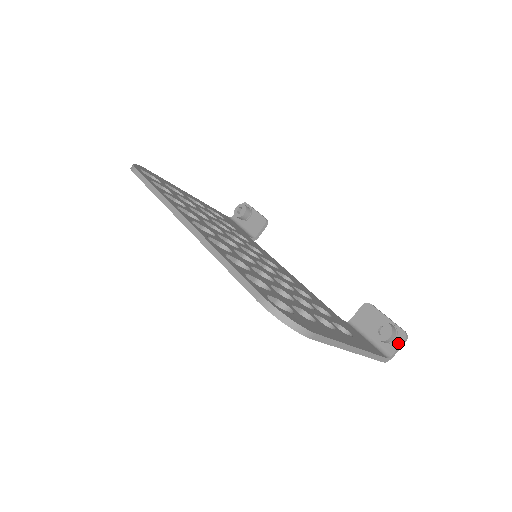
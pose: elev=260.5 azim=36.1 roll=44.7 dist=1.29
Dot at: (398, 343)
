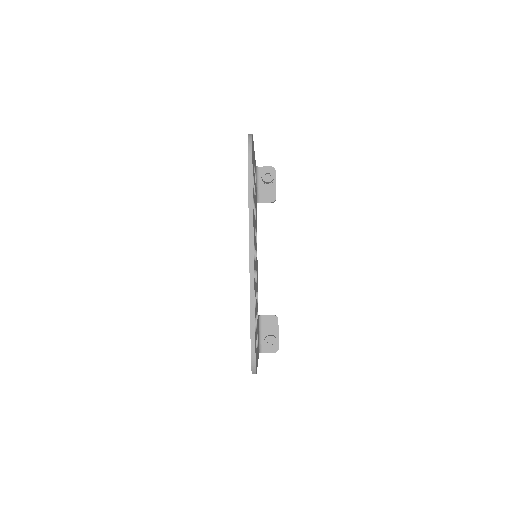
Dot at: (271, 351)
